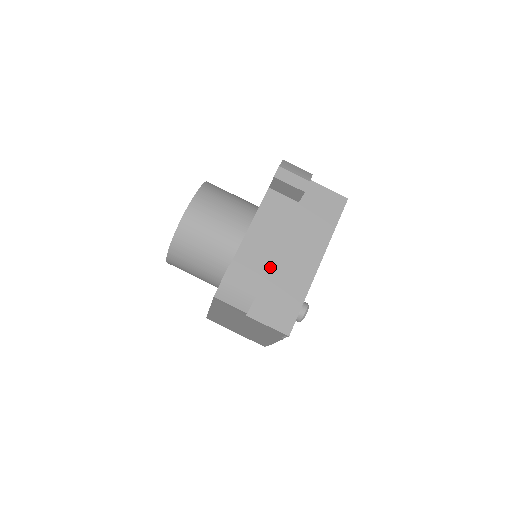
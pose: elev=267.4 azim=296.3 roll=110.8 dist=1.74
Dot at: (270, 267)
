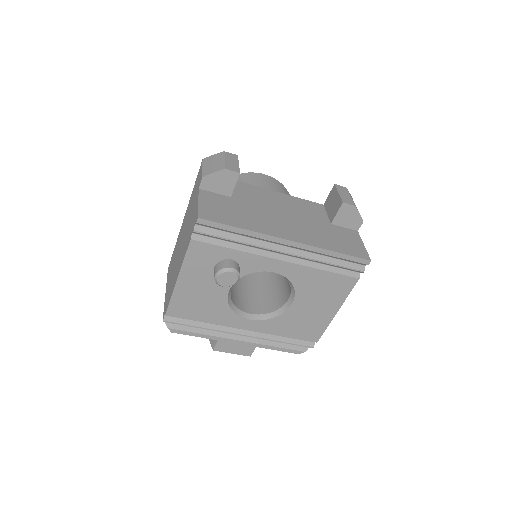
Dot at: (256, 205)
